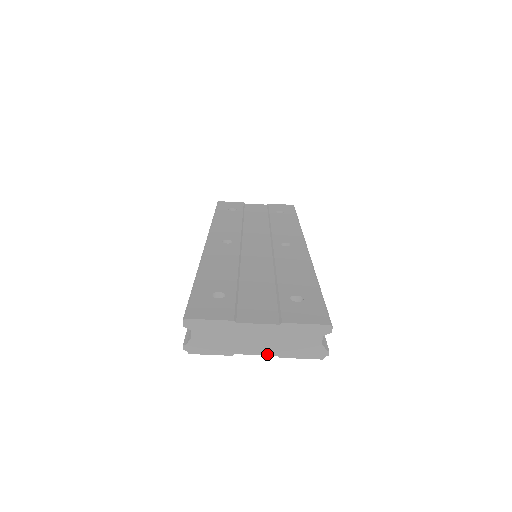
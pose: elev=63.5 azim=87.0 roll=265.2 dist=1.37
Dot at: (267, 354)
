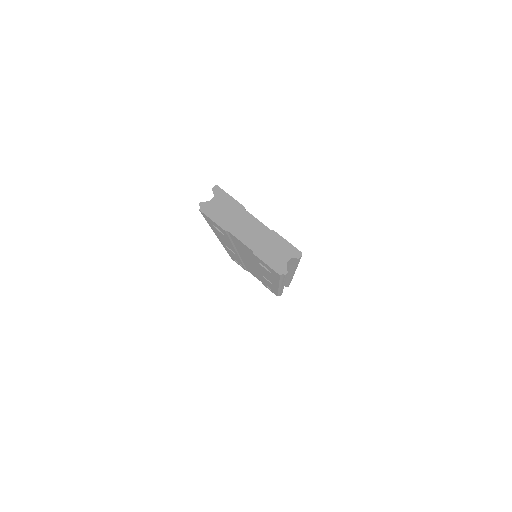
Dot at: (247, 245)
